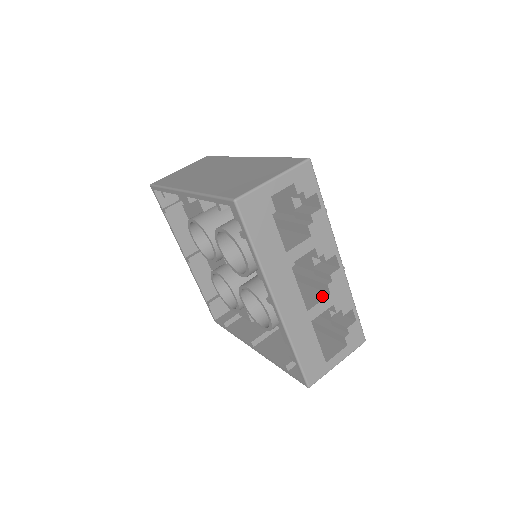
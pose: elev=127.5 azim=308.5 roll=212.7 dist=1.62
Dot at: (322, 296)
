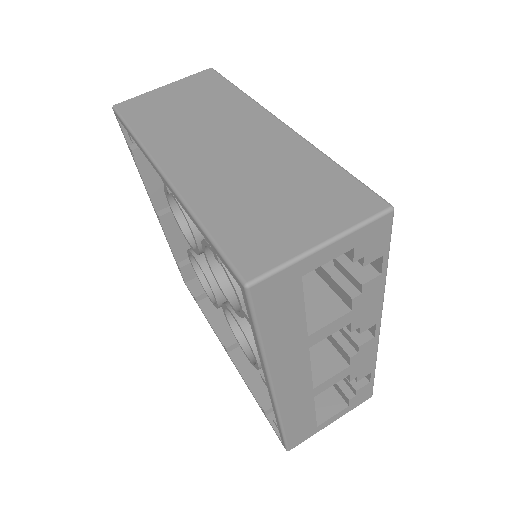
Dot at: (338, 365)
